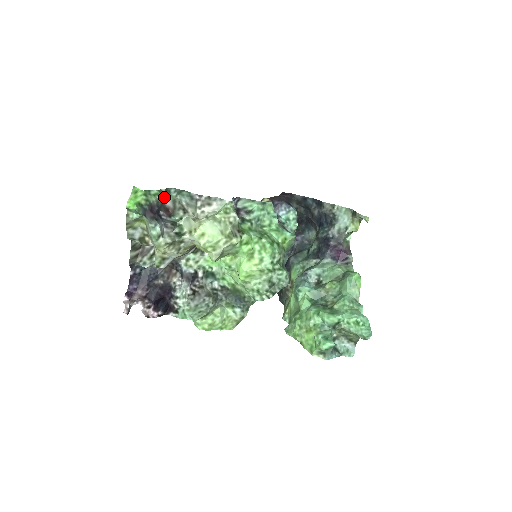
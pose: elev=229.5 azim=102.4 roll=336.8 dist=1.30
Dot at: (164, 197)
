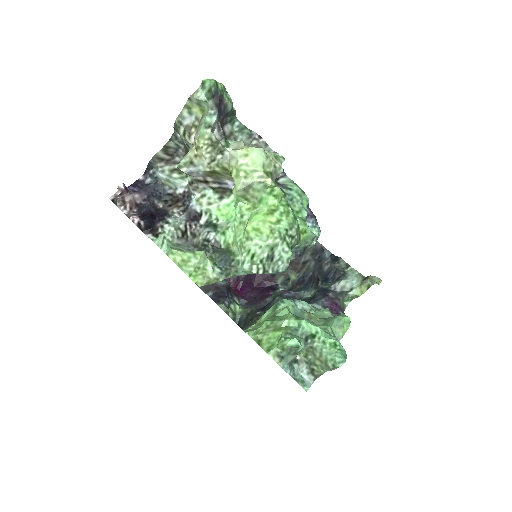
Dot at: (227, 121)
